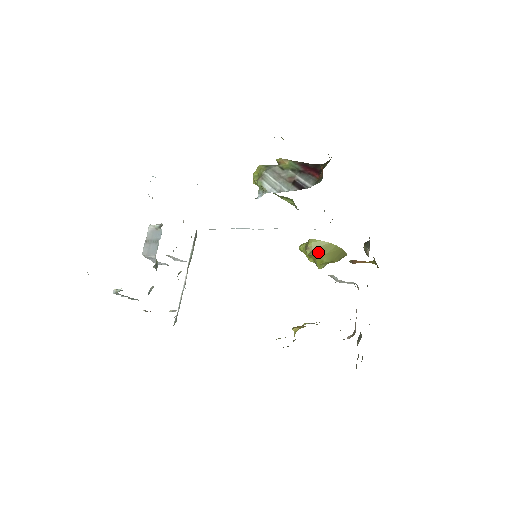
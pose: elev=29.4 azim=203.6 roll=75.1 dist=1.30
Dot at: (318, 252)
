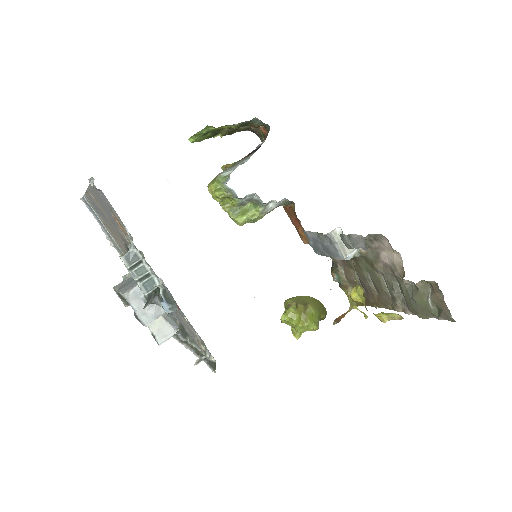
Dot at: (302, 303)
